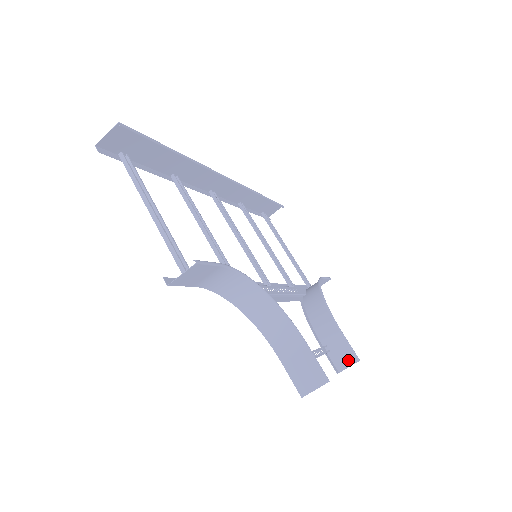
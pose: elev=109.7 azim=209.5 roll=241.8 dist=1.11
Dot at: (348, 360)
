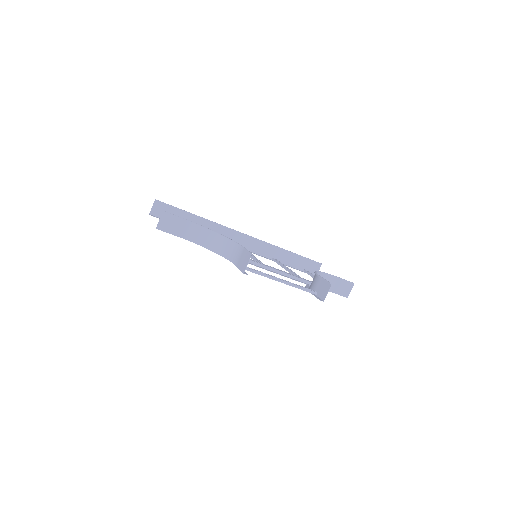
Dot at: (326, 289)
